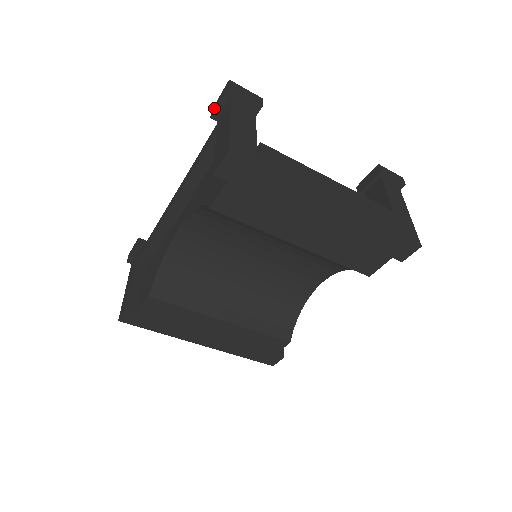
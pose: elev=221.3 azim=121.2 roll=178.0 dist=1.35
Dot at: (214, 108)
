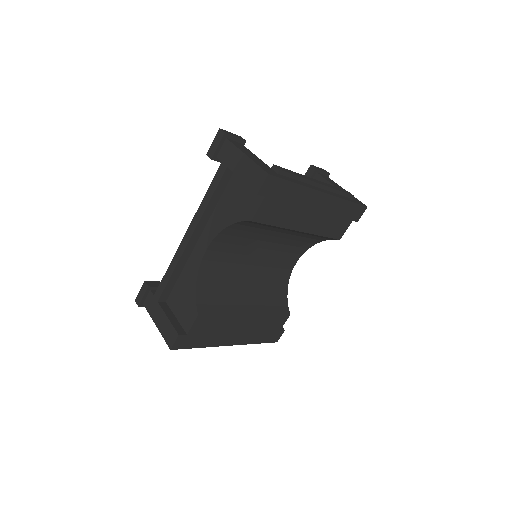
Dot at: (212, 152)
